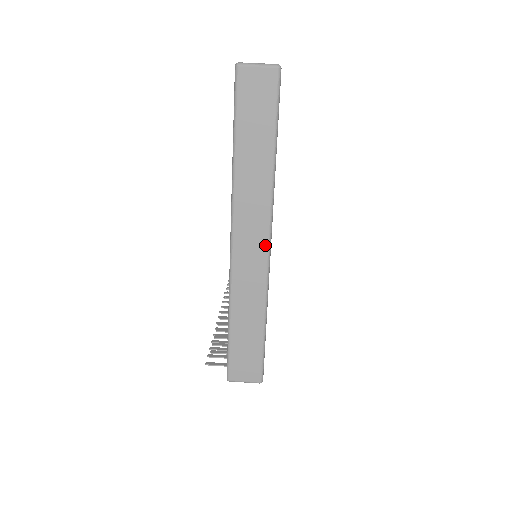
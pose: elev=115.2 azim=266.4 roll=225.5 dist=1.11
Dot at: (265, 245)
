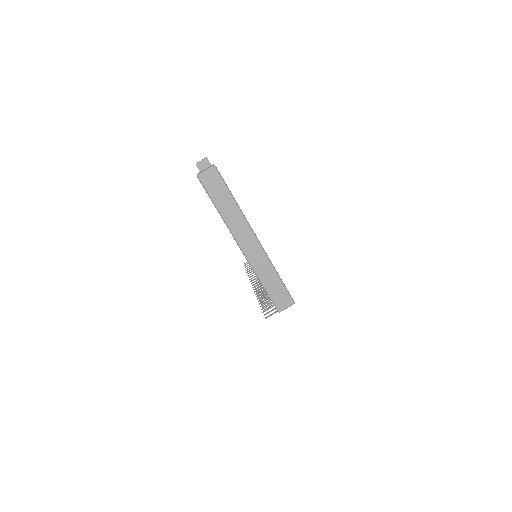
Dot at: (255, 240)
